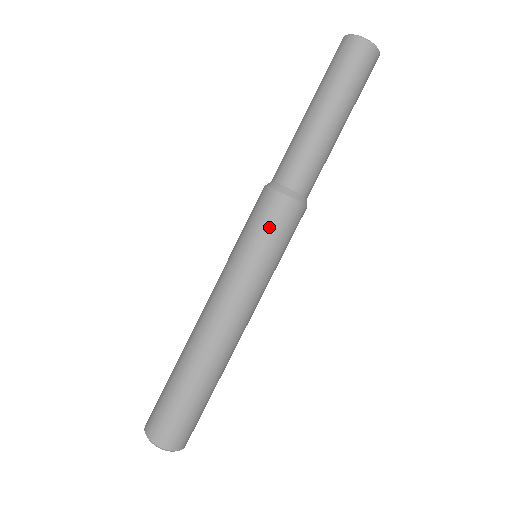
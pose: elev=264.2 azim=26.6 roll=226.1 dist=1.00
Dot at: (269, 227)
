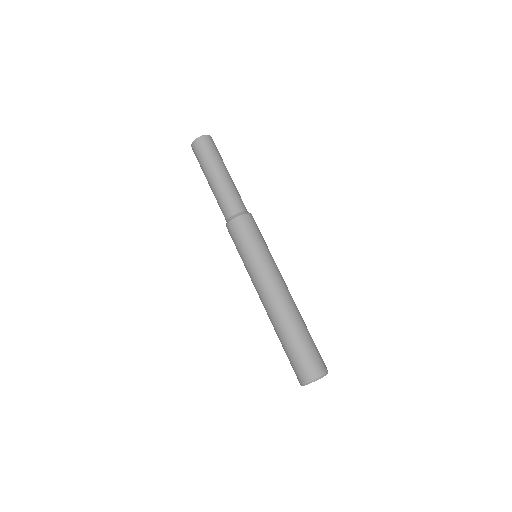
Dot at: (250, 233)
